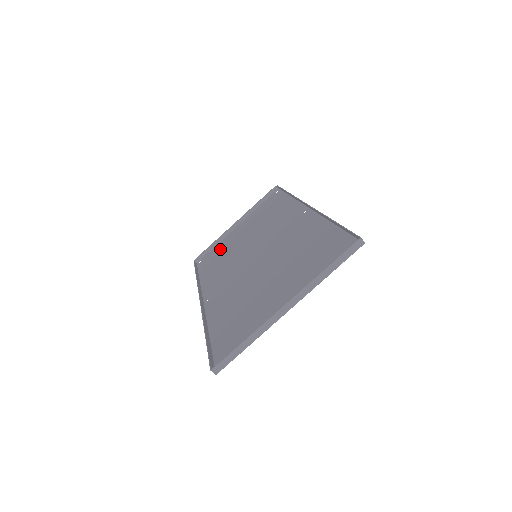
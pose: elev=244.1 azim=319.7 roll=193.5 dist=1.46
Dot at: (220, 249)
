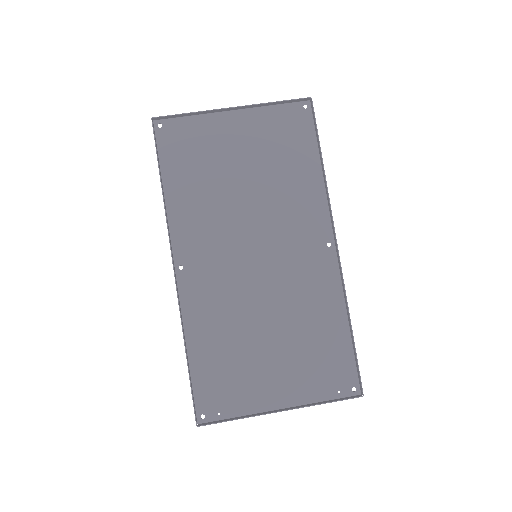
Dot at: (200, 145)
